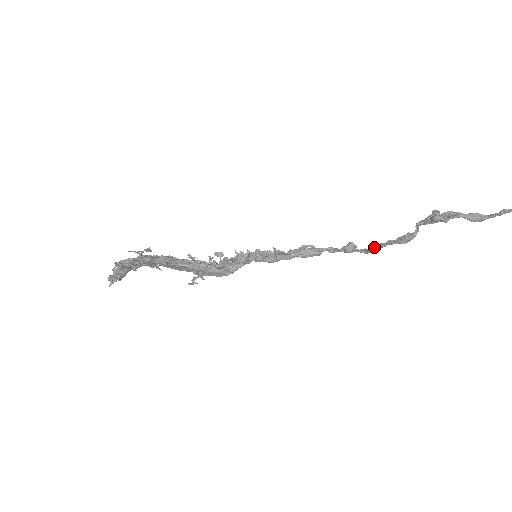
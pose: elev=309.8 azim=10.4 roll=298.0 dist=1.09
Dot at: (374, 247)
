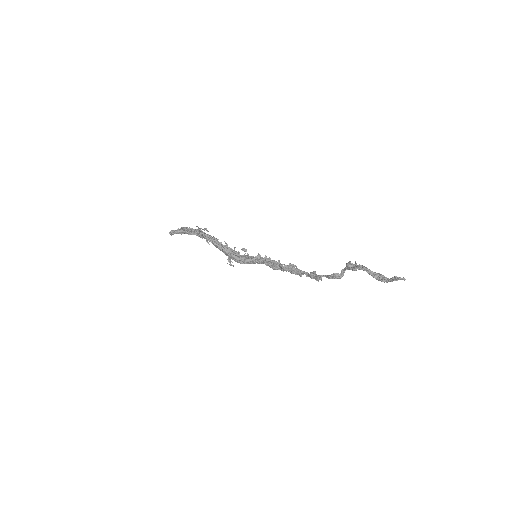
Dot at: (315, 275)
